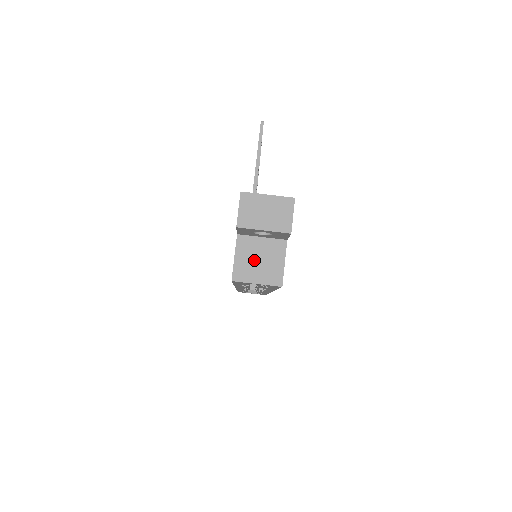
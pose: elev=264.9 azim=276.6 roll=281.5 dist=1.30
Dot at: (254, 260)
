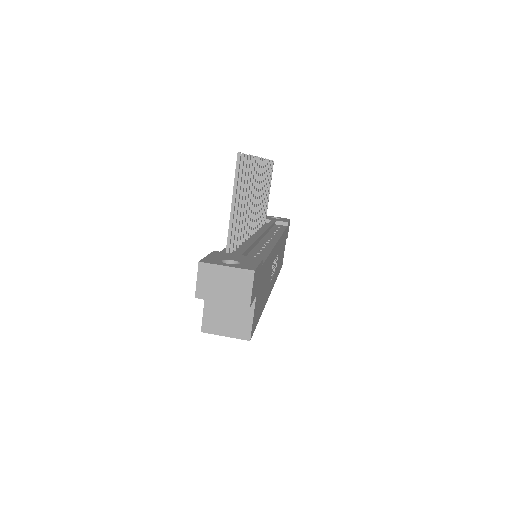
Dot at: (223, 314)
